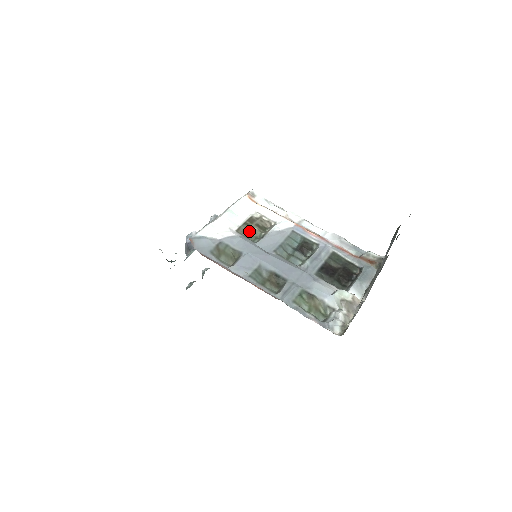
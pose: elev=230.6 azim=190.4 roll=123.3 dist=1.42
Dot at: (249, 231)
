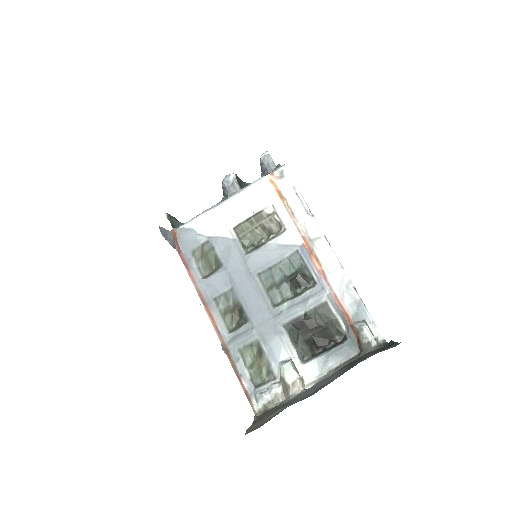
Dot at: (248, 233)
